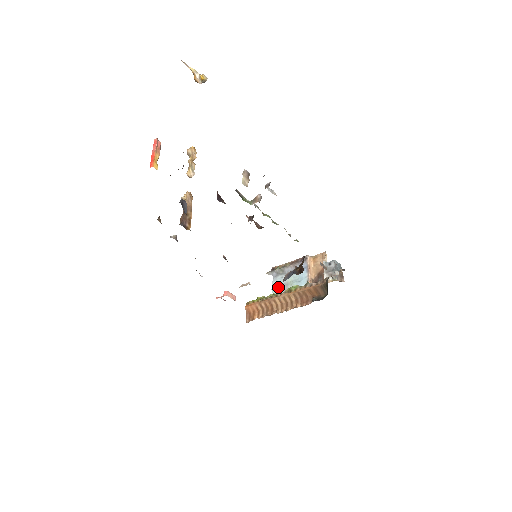
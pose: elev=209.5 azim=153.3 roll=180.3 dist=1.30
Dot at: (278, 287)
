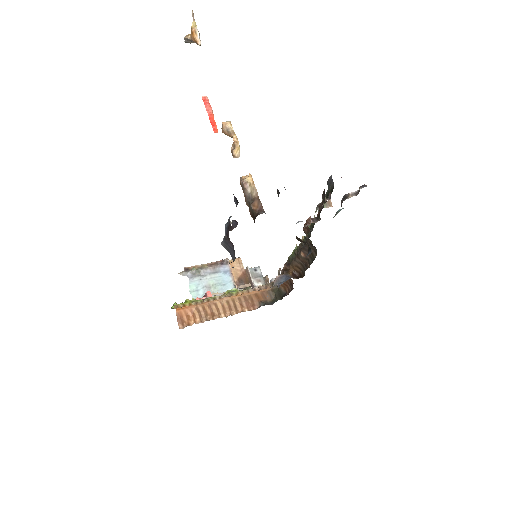
Dot at: (198, 289)
